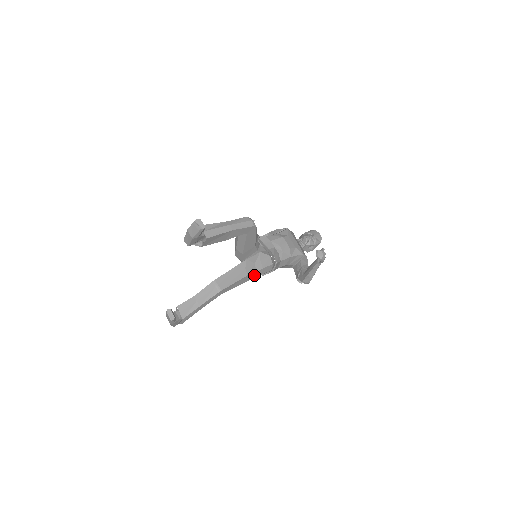
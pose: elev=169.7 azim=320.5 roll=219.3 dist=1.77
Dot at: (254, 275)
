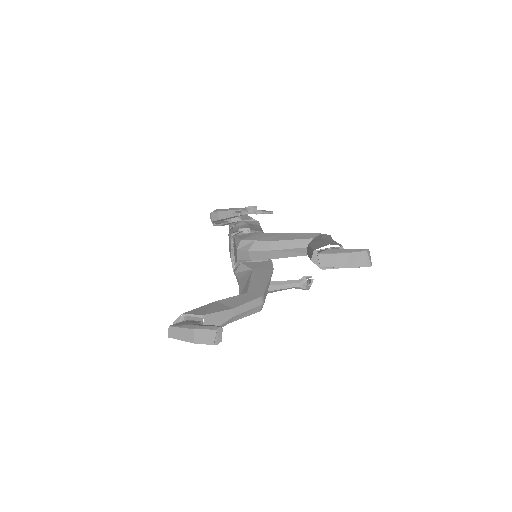
Dot at: occluded
